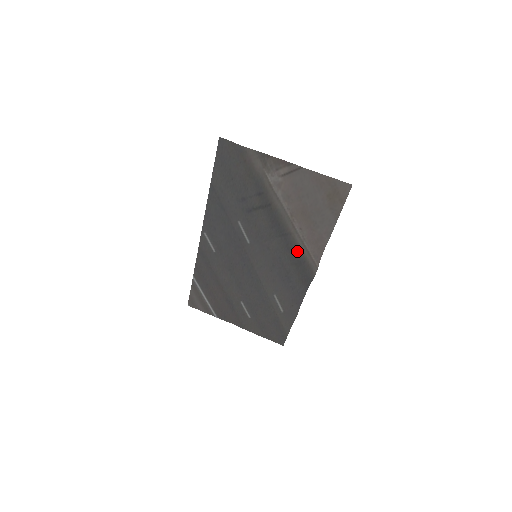
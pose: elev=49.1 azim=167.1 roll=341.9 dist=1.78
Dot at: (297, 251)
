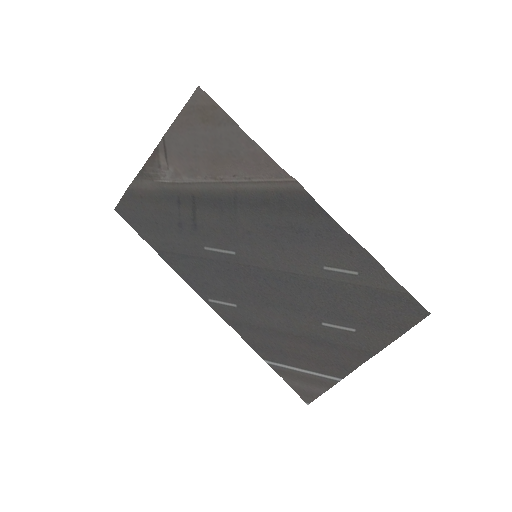
Dot at: (262, 196)
